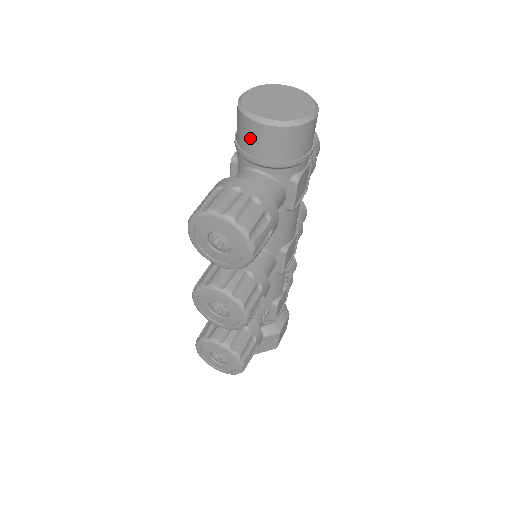
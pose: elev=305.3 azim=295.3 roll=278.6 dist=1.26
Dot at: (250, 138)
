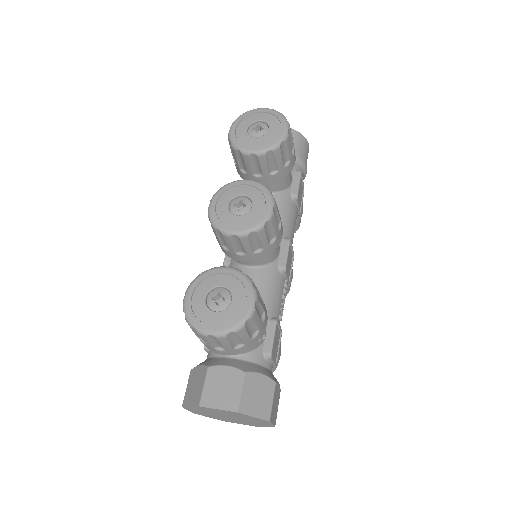
Dot at: occluded
